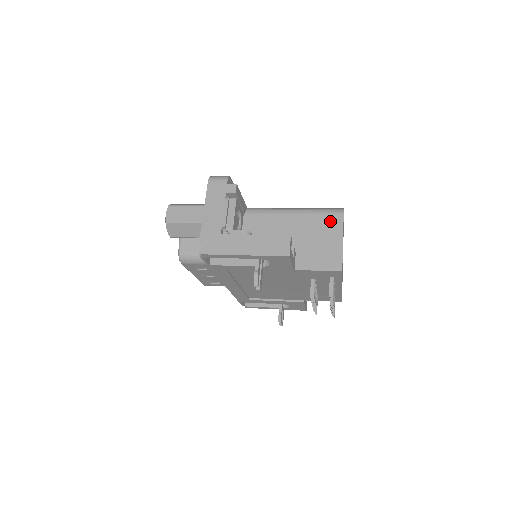
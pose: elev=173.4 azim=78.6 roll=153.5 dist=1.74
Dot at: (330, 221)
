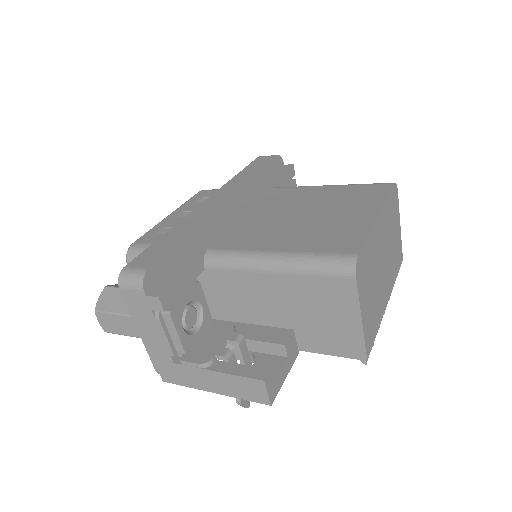
Dot at: (335, 289)
